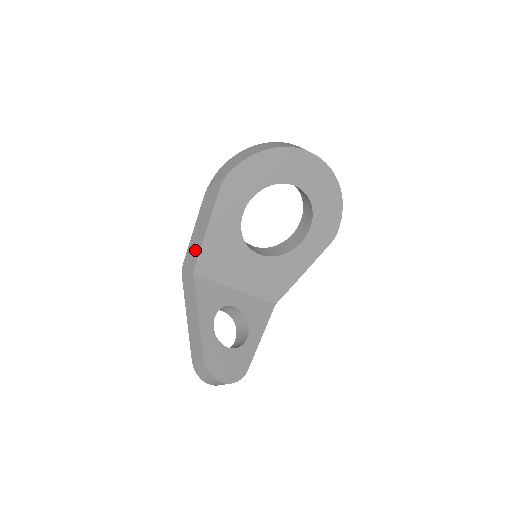
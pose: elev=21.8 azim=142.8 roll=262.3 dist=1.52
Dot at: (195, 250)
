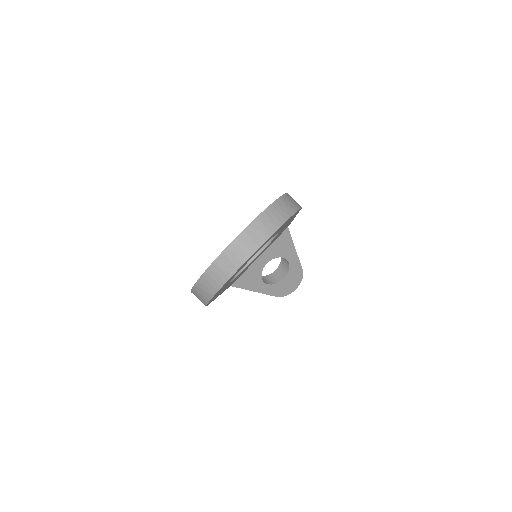
Dot at: occluded
